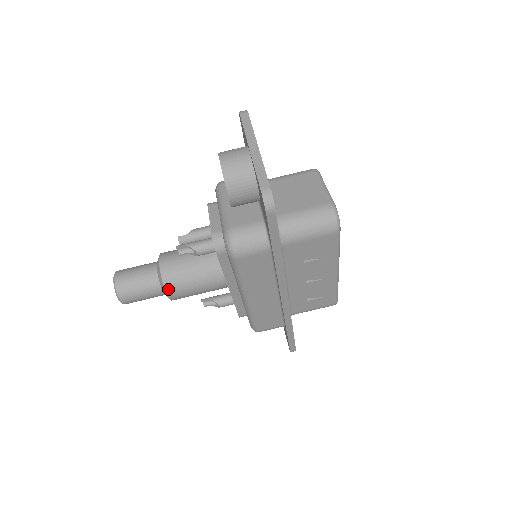
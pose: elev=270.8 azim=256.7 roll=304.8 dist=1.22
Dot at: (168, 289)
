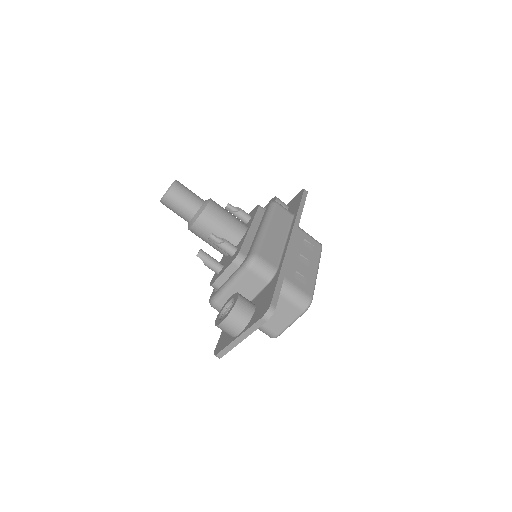
Dot at: occluded
